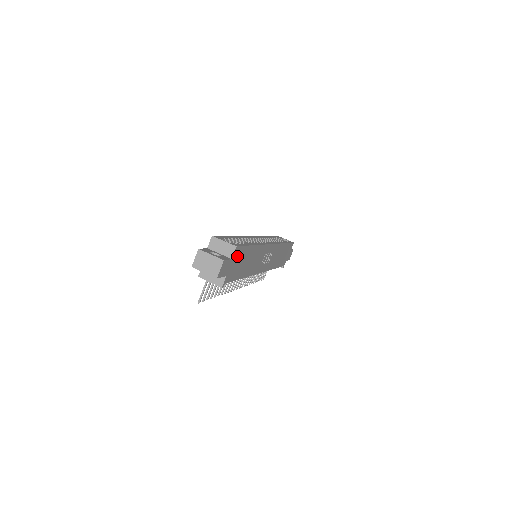
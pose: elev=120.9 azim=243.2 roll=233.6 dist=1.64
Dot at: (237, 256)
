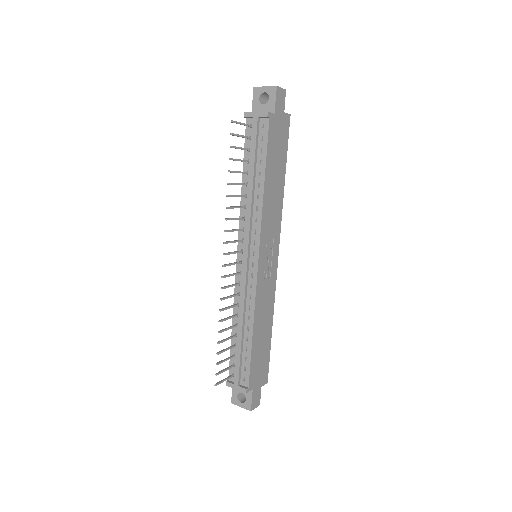
Dot at: (283, 129)
